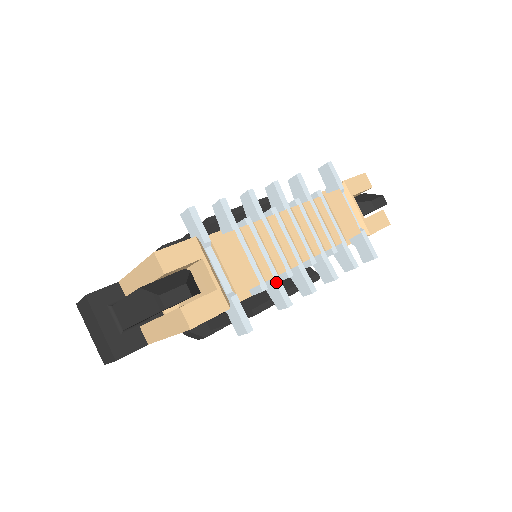
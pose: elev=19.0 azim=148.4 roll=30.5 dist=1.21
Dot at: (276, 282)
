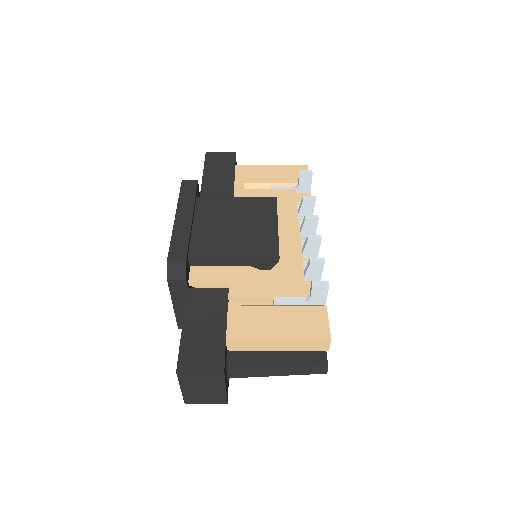
Dot at: occluded
